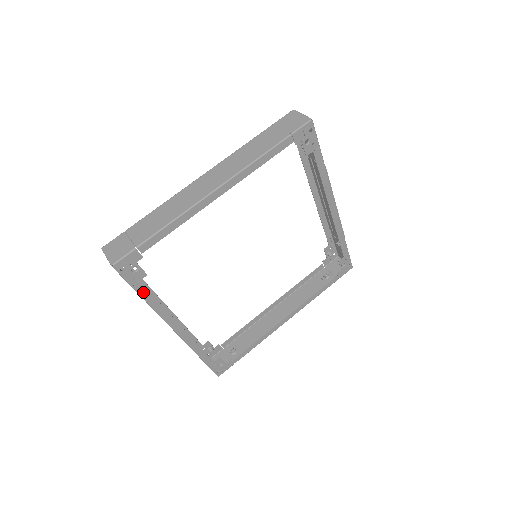
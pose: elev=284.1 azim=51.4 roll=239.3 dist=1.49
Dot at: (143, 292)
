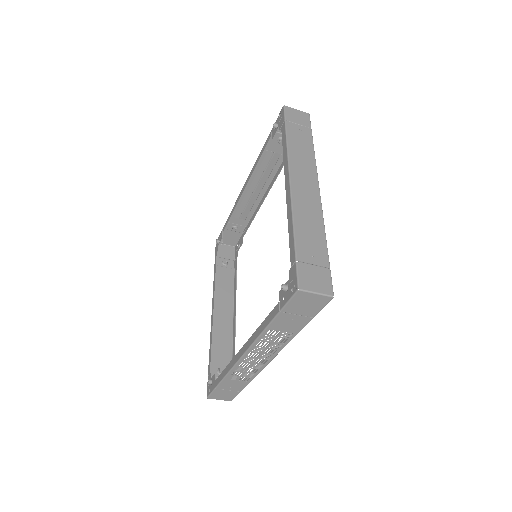
Dot at: occluded
